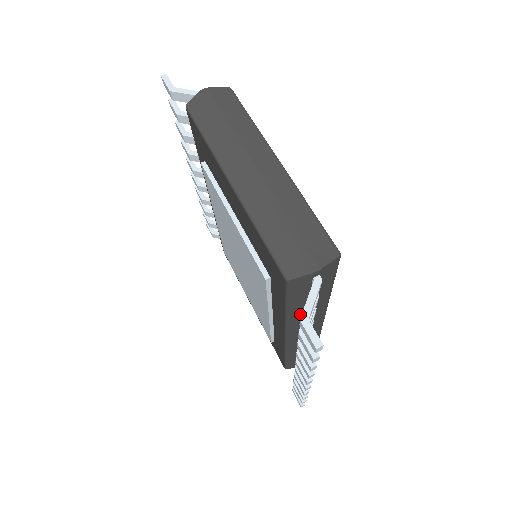
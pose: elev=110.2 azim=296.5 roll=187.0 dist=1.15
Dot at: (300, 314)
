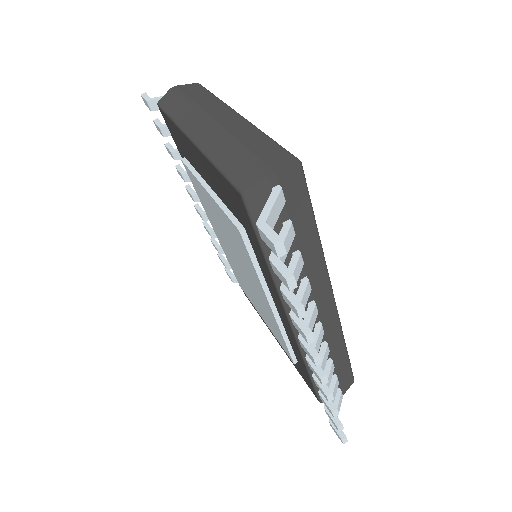
Dot at: occluded
